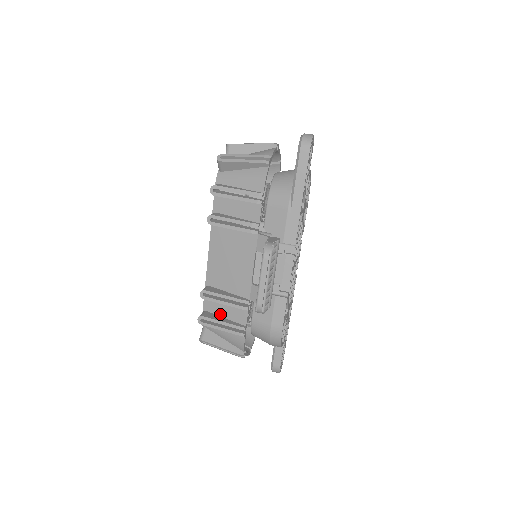
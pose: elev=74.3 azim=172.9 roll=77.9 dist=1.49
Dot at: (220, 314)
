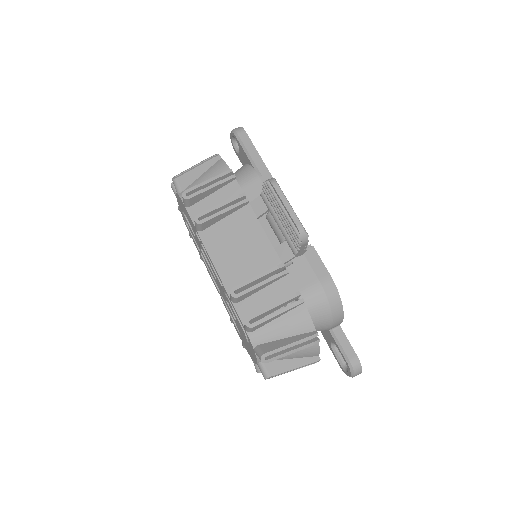
Dot at: occluded
